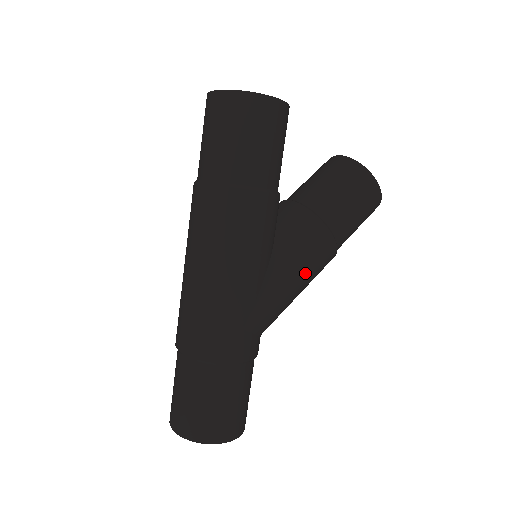
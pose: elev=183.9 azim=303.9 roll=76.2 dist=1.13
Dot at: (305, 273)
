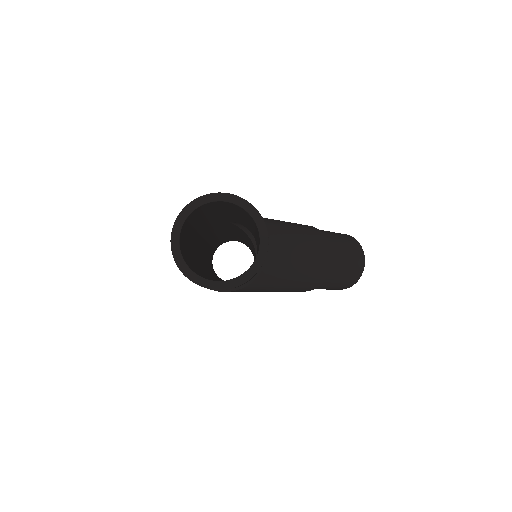
Dot at: occluded
